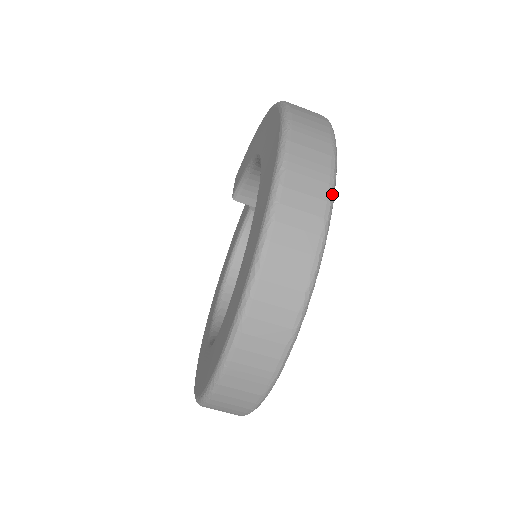
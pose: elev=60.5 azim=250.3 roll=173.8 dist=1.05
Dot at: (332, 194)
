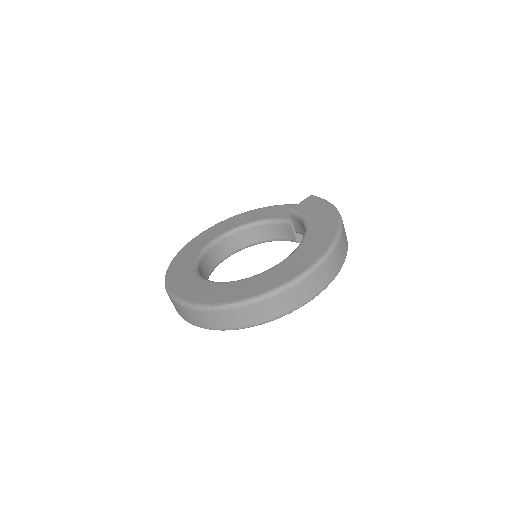
Dot at: occluded
